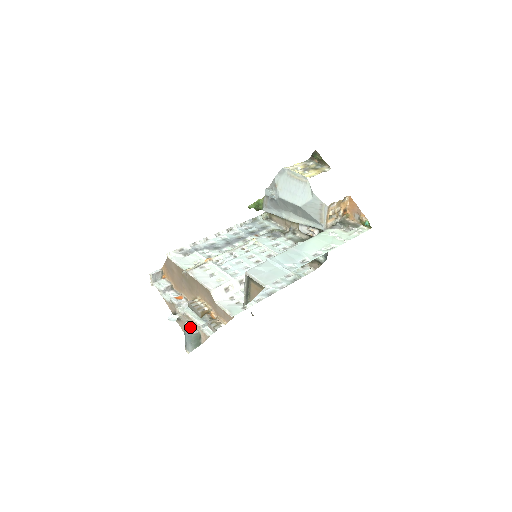
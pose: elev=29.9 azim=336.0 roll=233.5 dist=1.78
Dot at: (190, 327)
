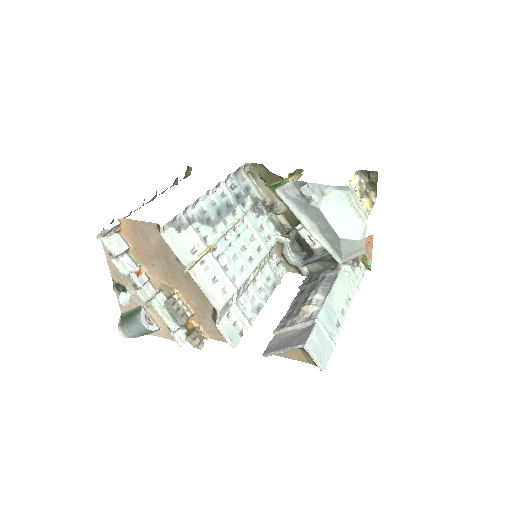
Dot at: (147, 318)
